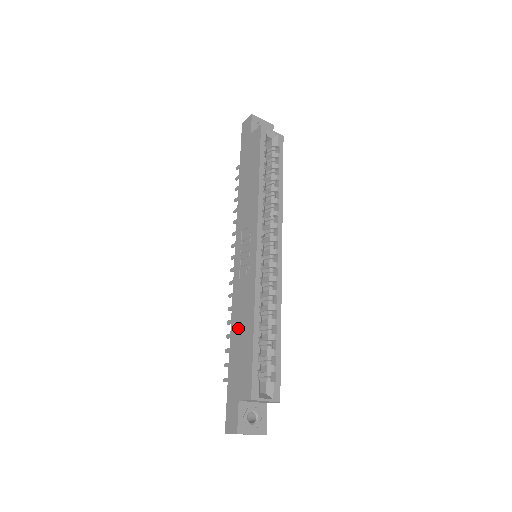
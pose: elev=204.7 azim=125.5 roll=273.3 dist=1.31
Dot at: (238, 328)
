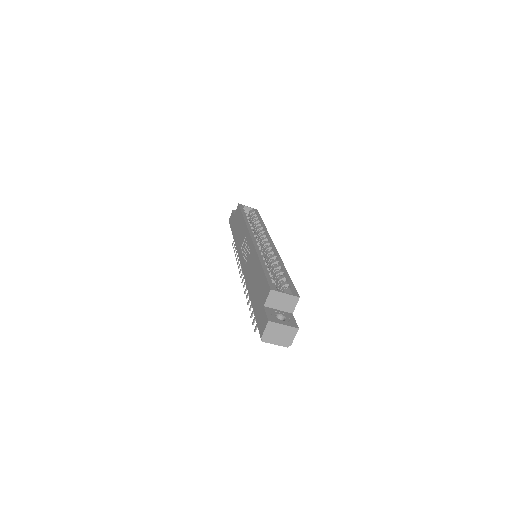
Dot at: (252, 281)
